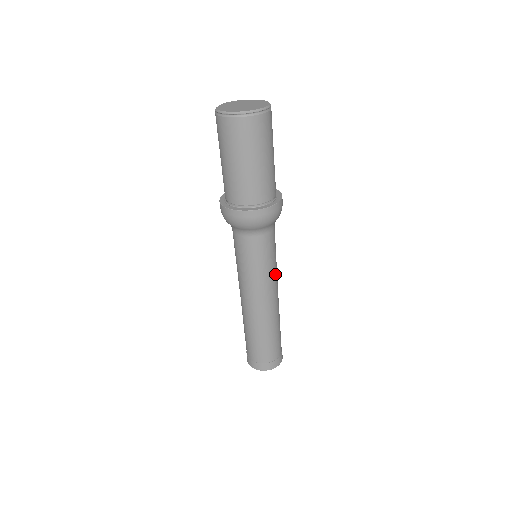
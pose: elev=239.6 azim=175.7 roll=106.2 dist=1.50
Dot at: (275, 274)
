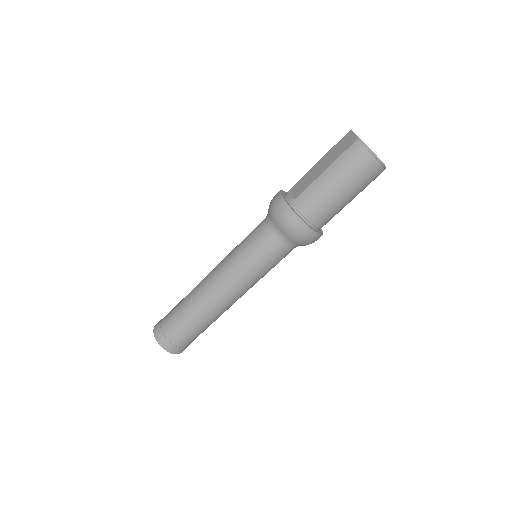
Dot at: occluded
